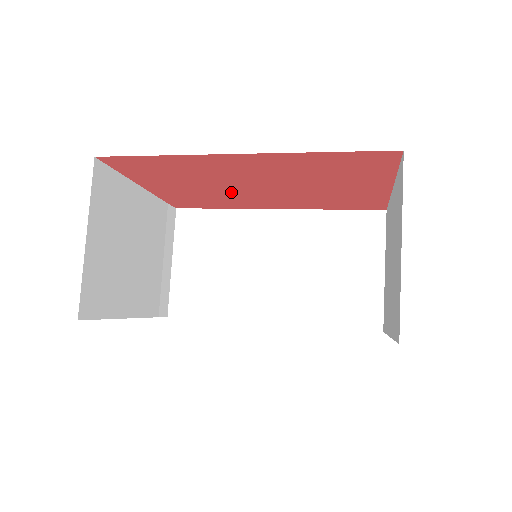
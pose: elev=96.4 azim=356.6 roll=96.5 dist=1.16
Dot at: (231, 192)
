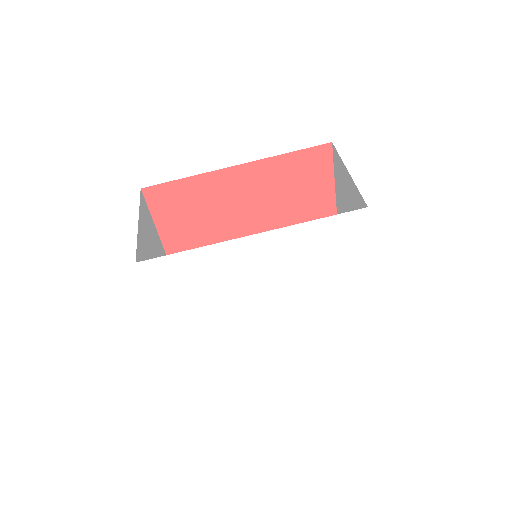
Dot at: (227, 238)
